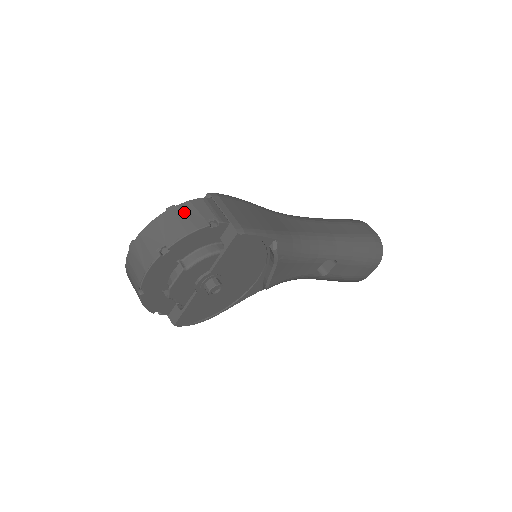
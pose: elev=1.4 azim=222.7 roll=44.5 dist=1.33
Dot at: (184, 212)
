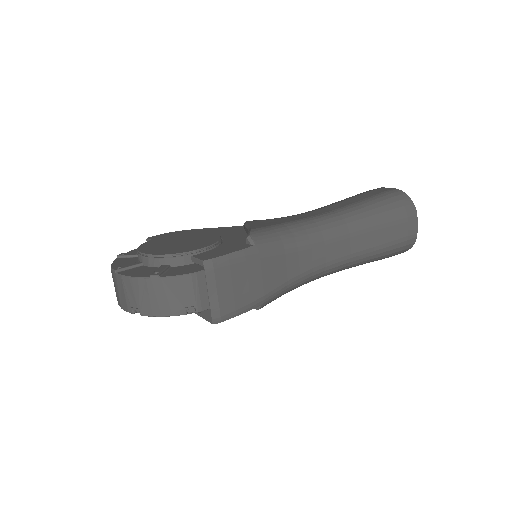
Dot at: (166, 290)
